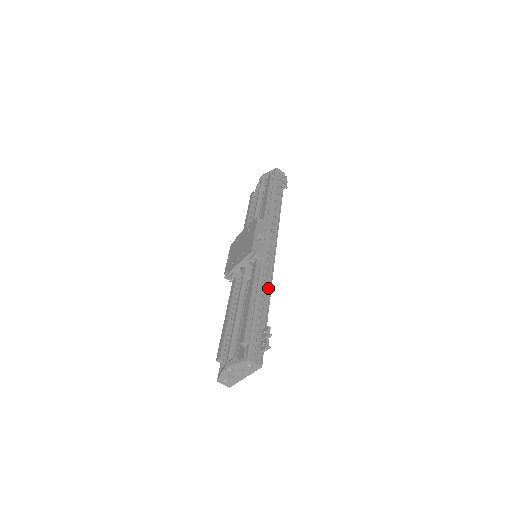
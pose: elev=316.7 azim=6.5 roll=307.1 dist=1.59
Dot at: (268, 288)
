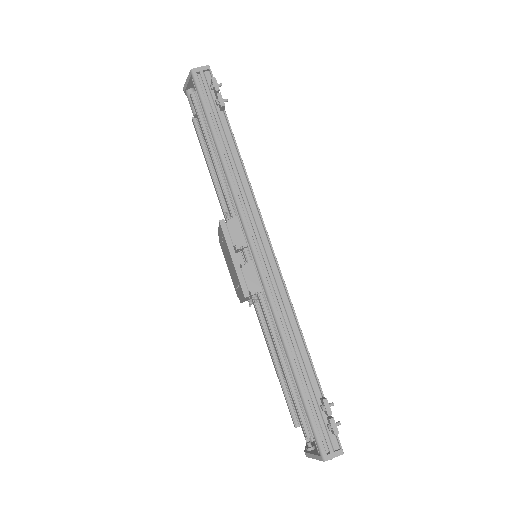
Dot at: (295, 326)
